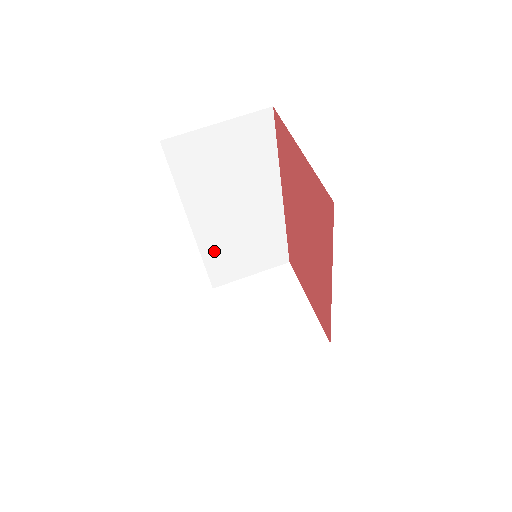
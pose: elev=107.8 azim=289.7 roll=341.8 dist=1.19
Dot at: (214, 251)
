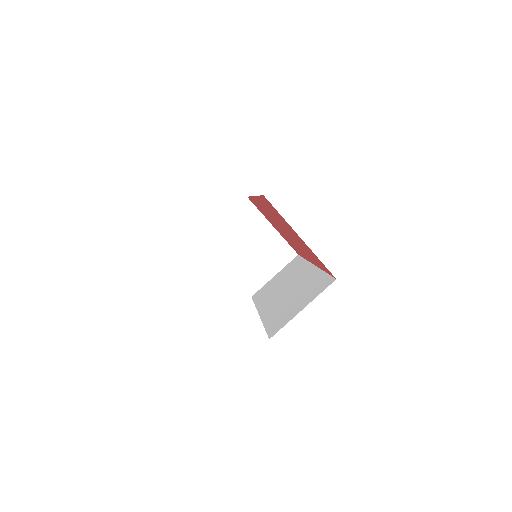
Dot at: occluded
